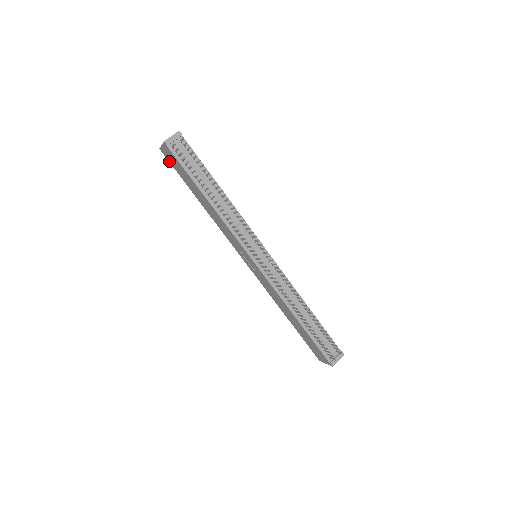
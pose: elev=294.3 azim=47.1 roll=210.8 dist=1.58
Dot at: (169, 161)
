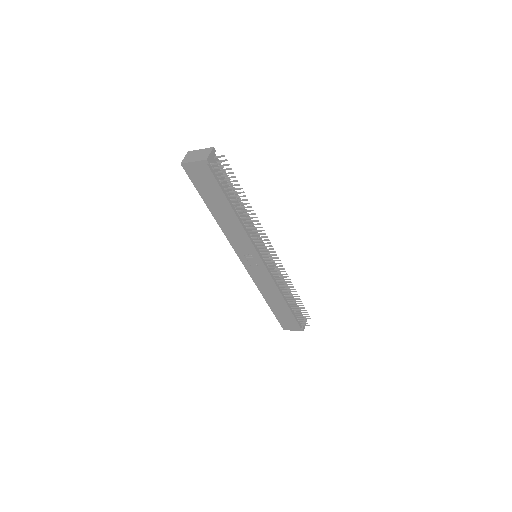
Dot at: (189, 176)
